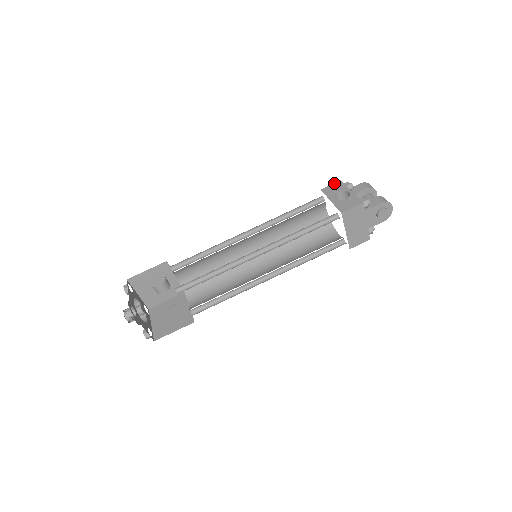
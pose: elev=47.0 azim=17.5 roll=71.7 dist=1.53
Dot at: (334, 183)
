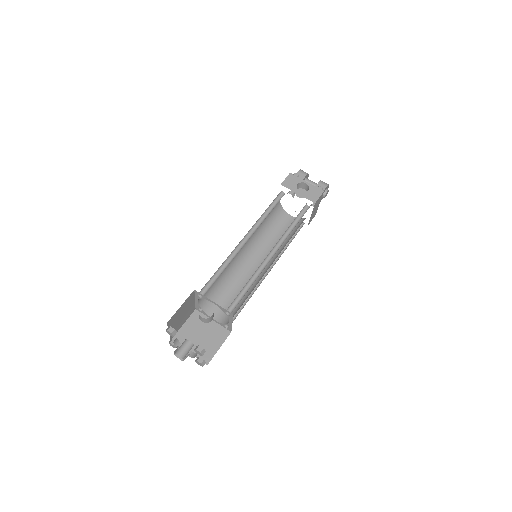
Dot at: (287, 176)
